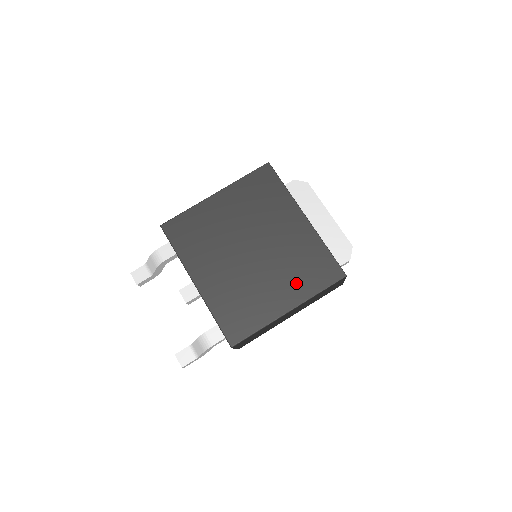
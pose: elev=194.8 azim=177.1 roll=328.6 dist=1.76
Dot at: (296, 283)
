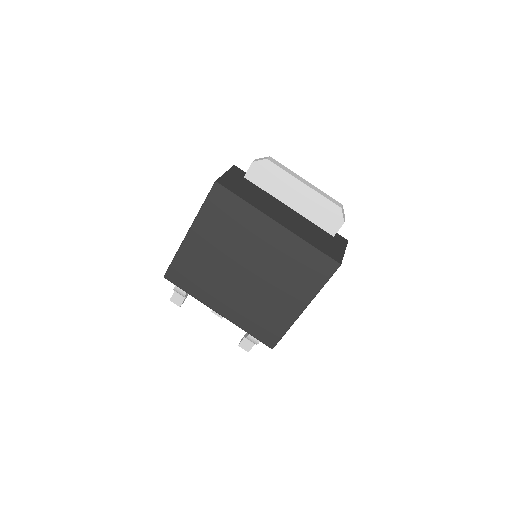
Dot at: (298, 286)
